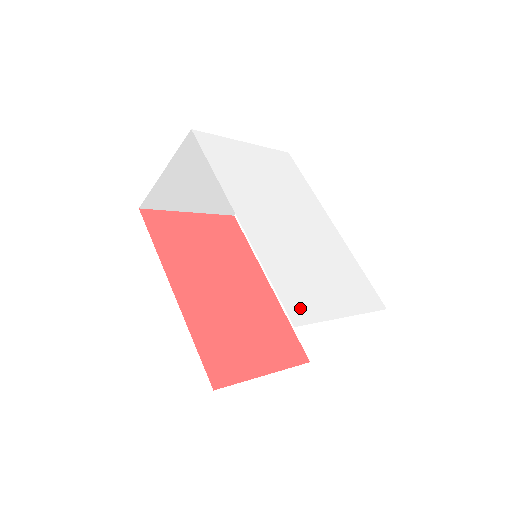
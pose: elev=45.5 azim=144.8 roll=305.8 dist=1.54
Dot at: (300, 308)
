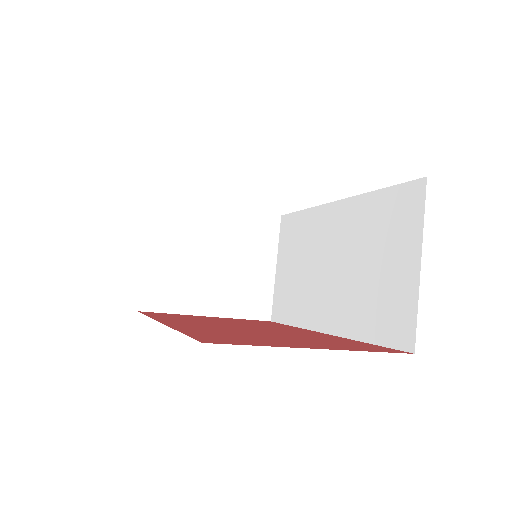
Dot at: occluded
